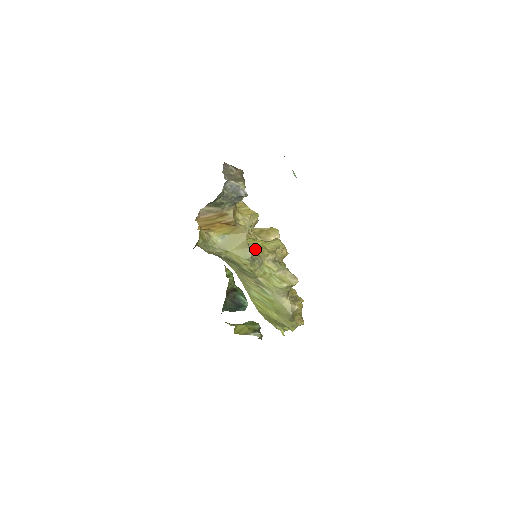
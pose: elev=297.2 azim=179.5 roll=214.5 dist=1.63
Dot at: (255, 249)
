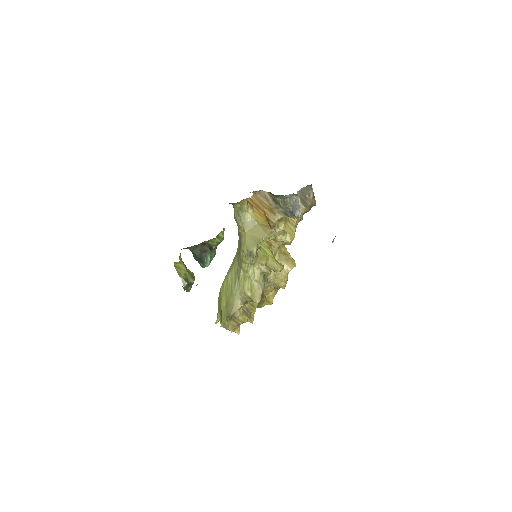
Dot at: (261, 252)
